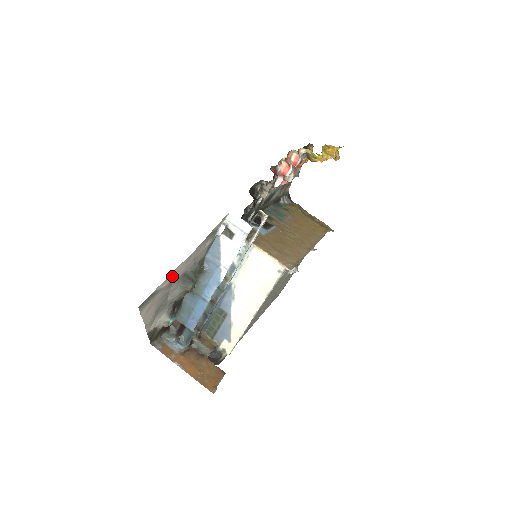
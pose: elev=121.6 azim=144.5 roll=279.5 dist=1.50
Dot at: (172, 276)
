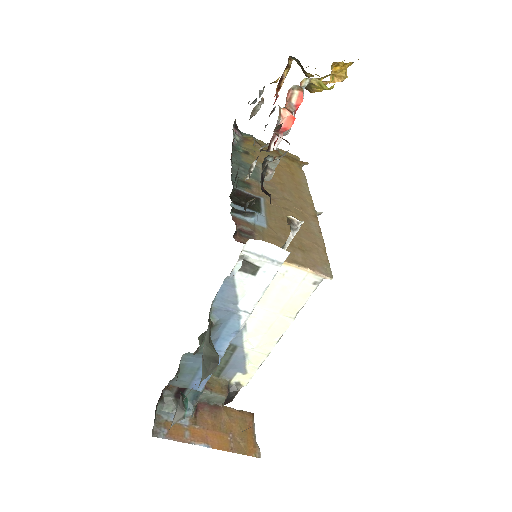
Dot at: occluded
